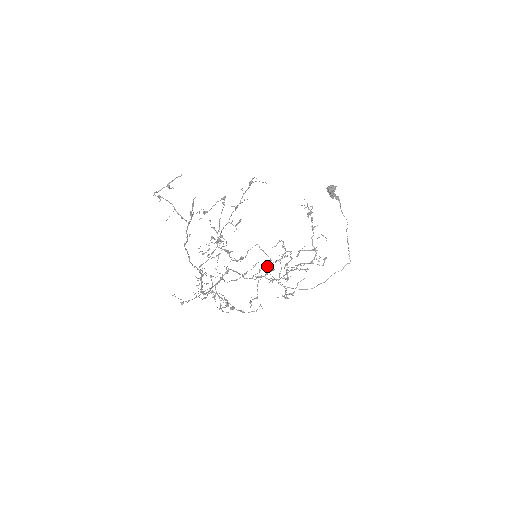
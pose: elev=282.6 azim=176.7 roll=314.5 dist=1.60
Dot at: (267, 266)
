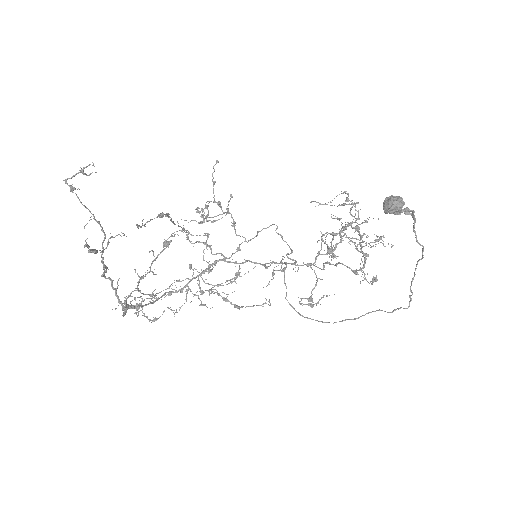
Dot at: occluded
